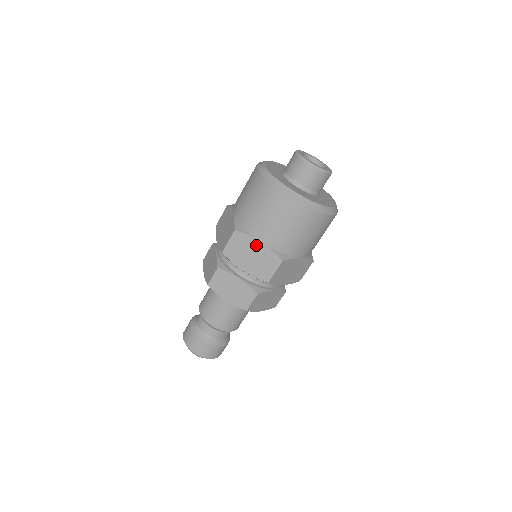
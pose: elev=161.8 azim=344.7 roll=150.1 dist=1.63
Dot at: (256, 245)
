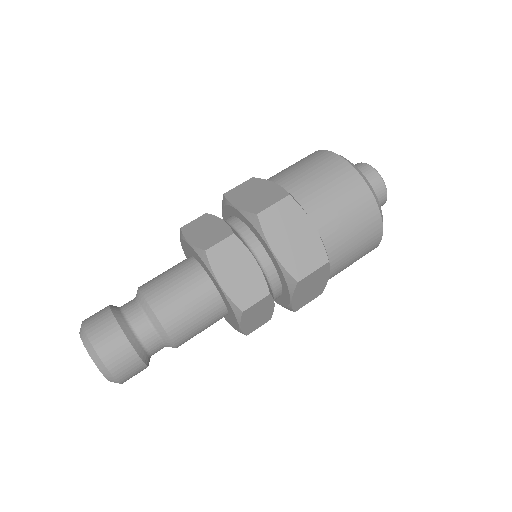
Dot at: (324, 278)
